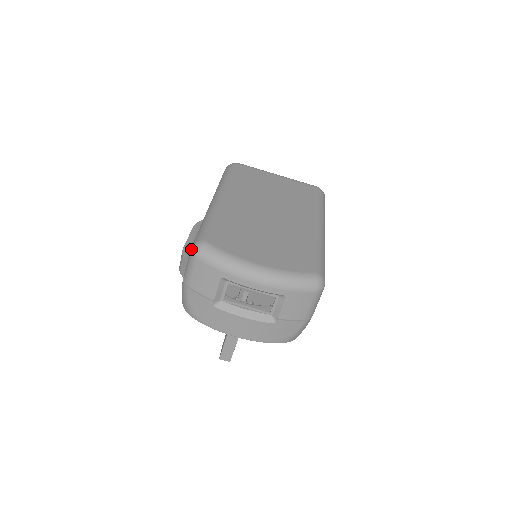
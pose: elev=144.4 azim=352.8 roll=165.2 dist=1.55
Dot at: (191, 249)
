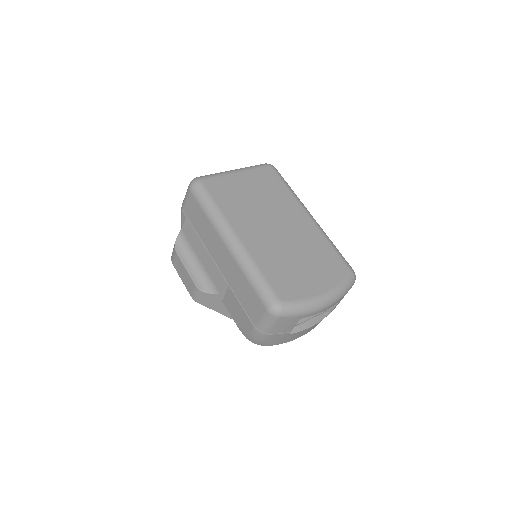
Dot at: (269, 312)
